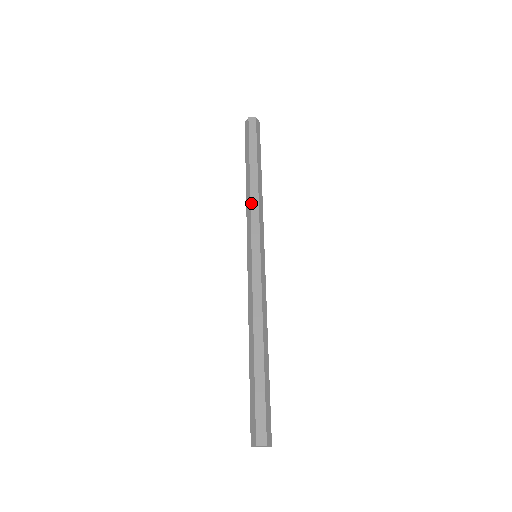
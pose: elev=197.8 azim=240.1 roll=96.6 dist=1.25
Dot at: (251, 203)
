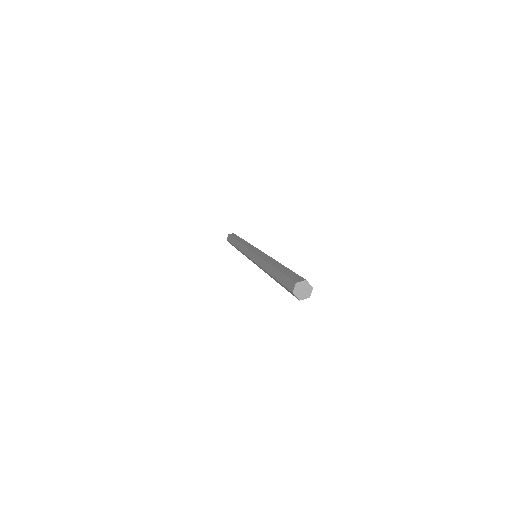
Dot at: occluded
